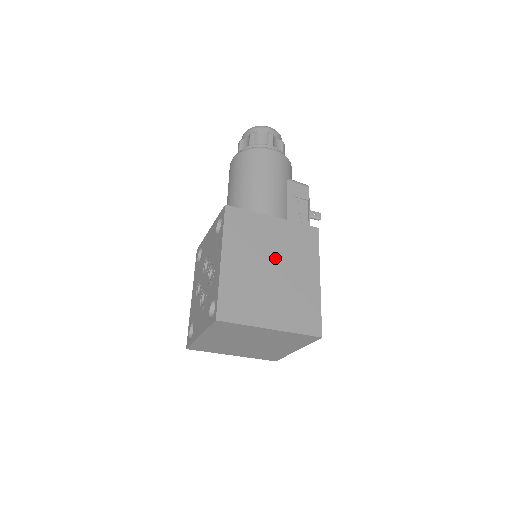
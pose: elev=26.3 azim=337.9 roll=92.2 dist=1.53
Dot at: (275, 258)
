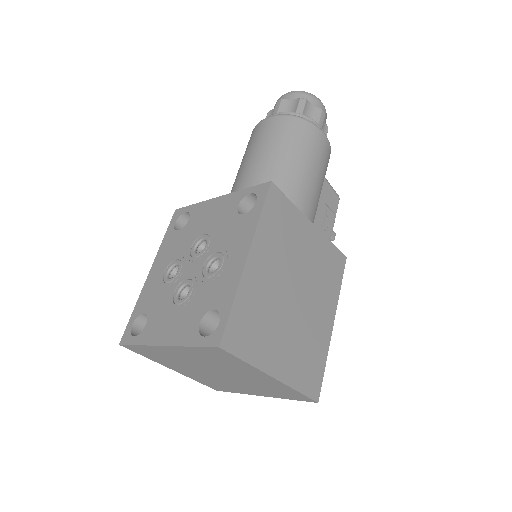
Dot at: (301, 279)
